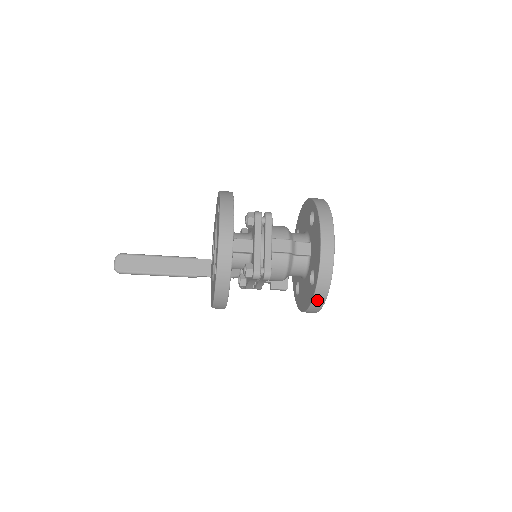
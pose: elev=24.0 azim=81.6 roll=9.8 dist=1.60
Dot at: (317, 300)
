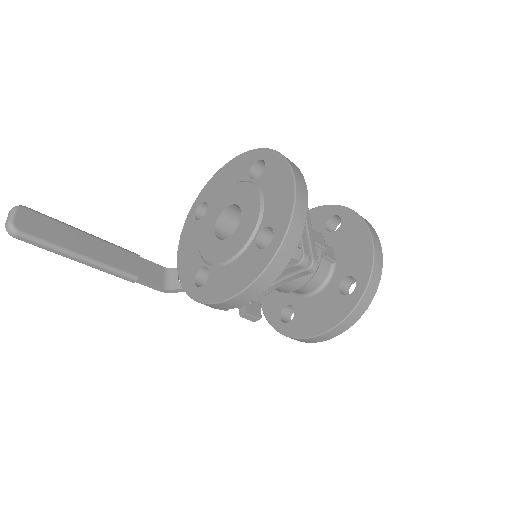
Dot at: (355, 313)
